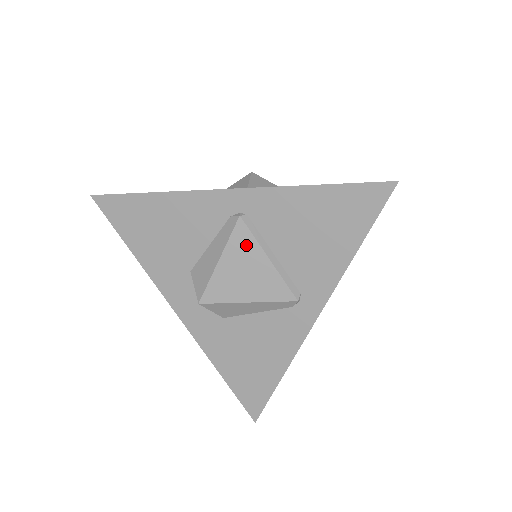
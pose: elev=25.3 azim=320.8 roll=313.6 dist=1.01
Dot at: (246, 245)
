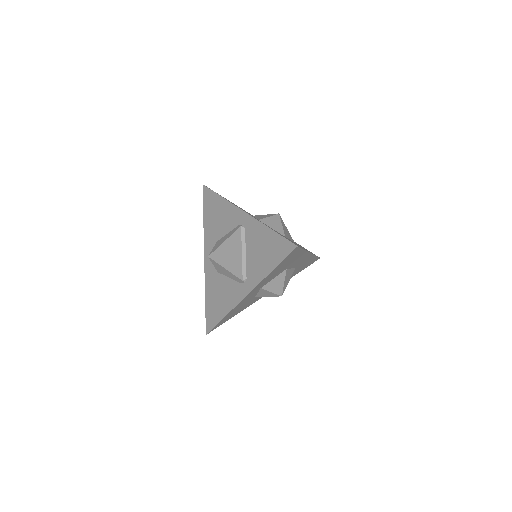
Dot at: (237, 241)
